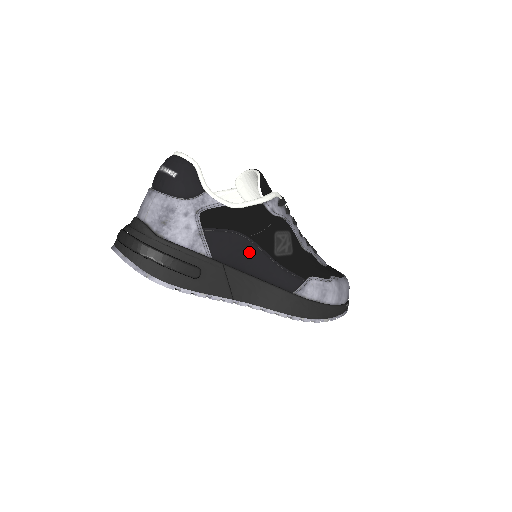
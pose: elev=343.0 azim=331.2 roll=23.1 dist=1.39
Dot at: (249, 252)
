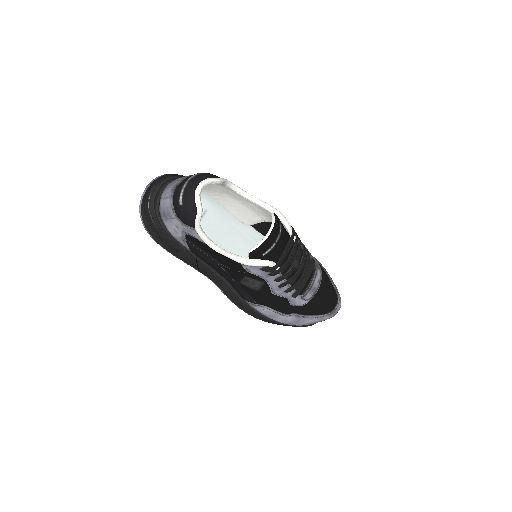
Dot at: (219, 268)
